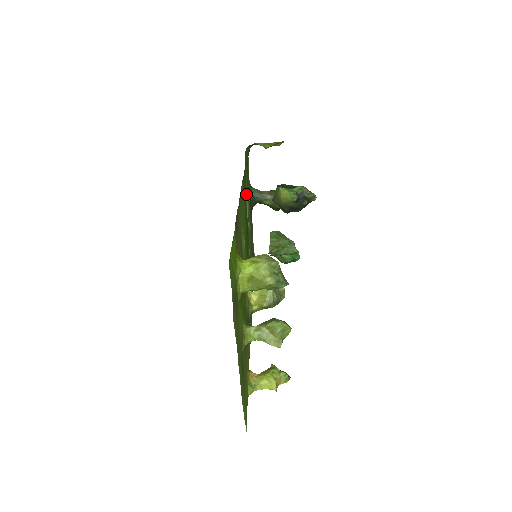
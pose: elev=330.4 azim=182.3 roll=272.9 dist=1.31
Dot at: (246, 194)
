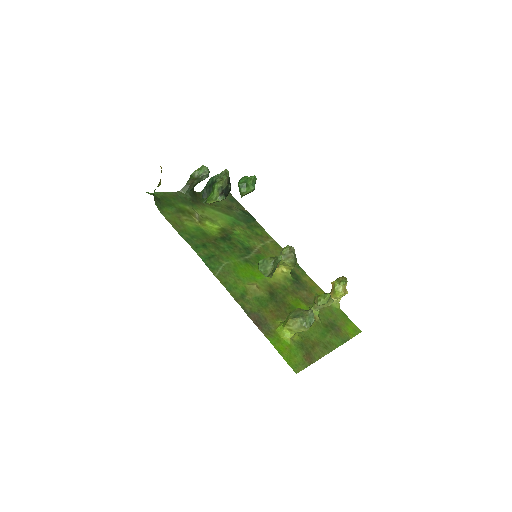
Dot at: (196, 223)
